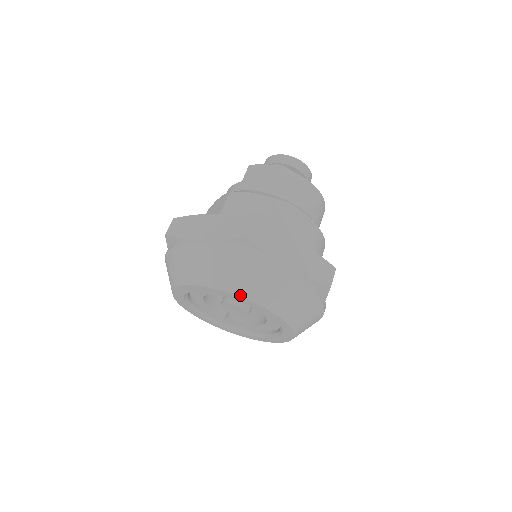
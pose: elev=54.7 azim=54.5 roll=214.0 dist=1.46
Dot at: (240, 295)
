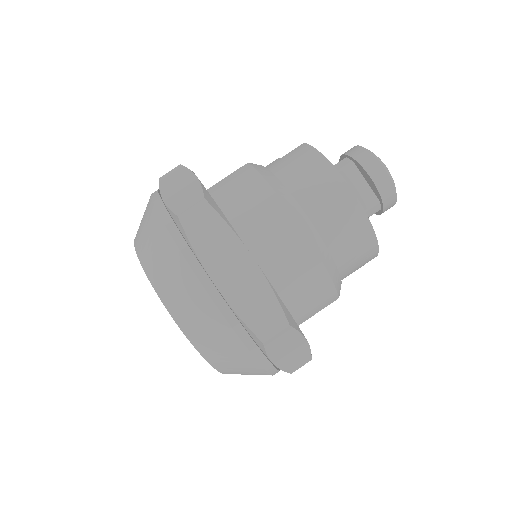
Dot at: (152, 282)
